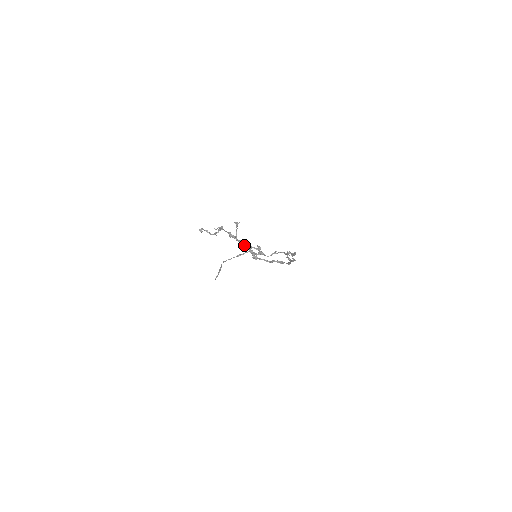
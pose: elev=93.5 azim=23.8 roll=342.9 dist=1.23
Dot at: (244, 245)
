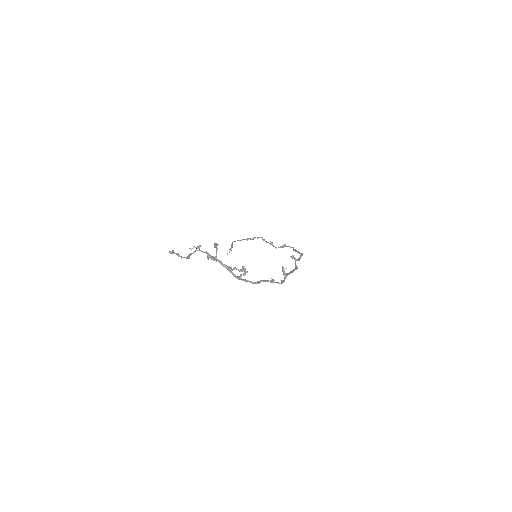
Dot at: (225, 267)
